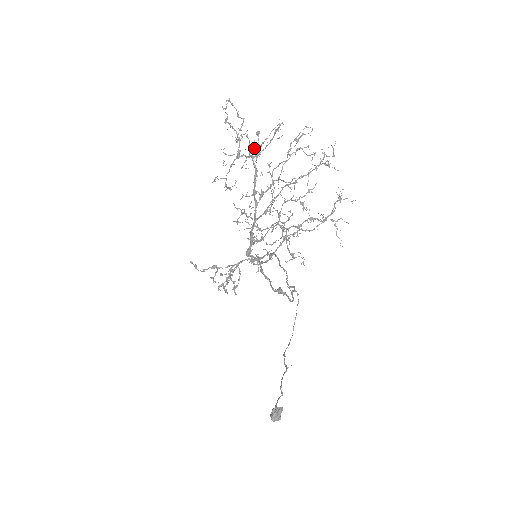
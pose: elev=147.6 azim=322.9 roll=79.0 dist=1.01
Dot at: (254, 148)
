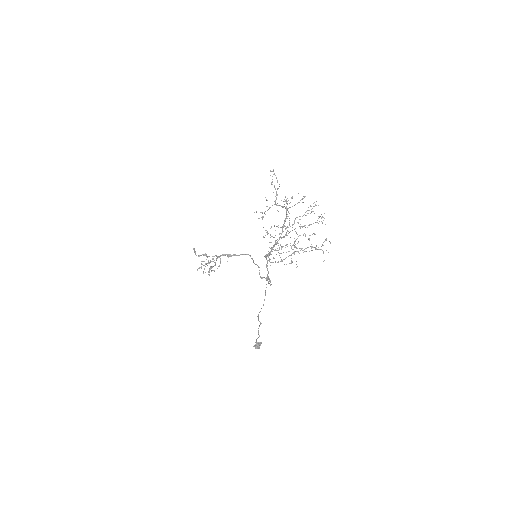
Dot at: occluded
